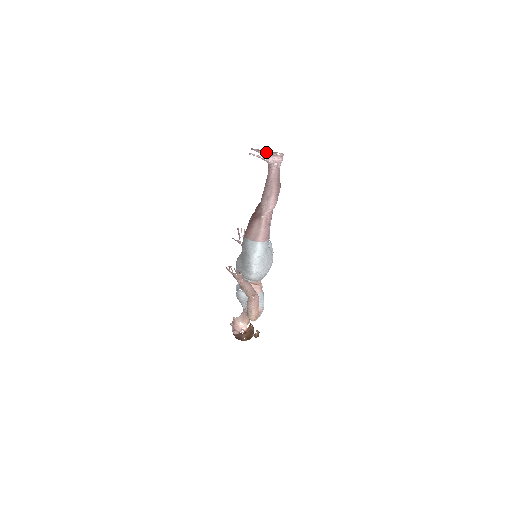
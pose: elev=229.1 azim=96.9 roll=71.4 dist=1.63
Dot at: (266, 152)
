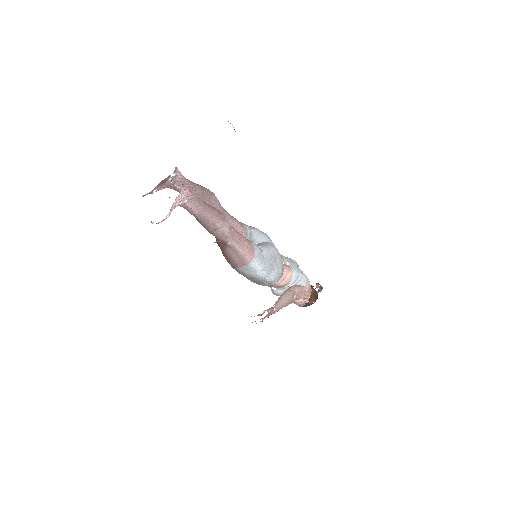
Dot at: (159, 186)
